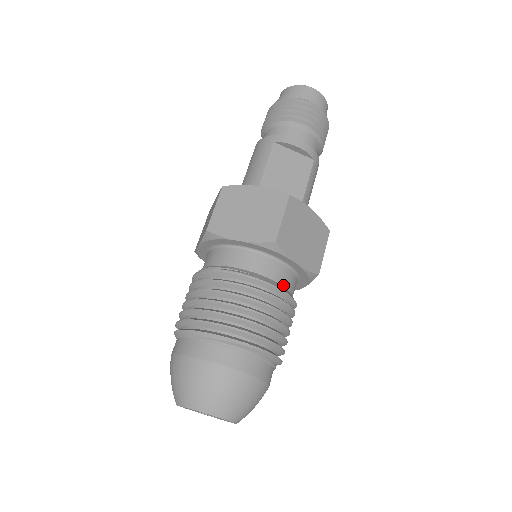
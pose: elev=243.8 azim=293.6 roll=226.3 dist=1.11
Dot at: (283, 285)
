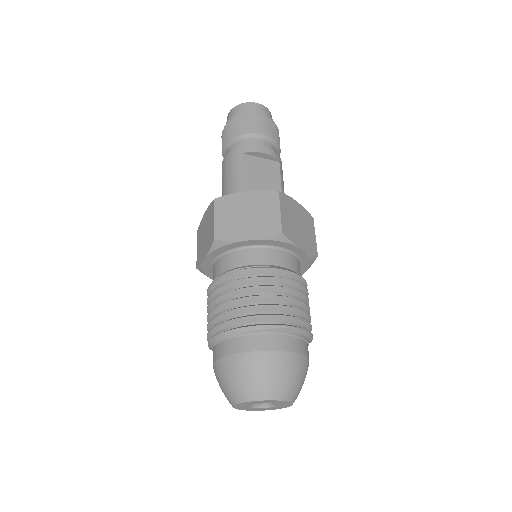
Dot at: (294, 271)
